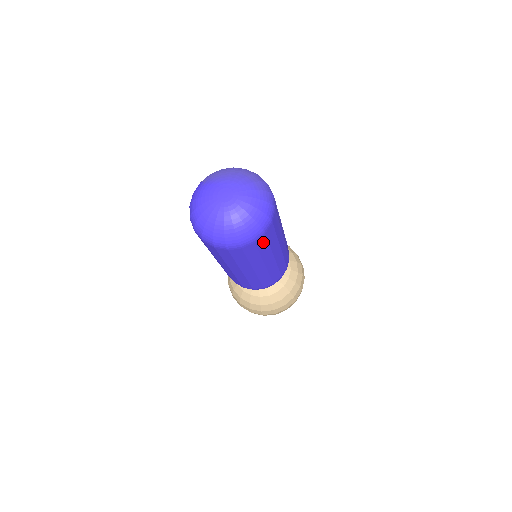
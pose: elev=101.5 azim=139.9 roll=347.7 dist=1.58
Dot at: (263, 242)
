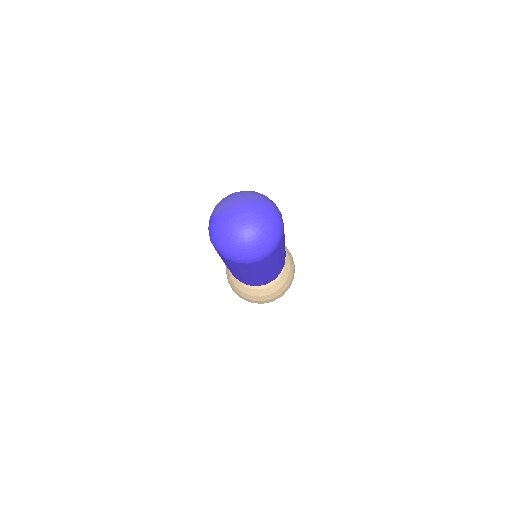
Dot at: (281, 244)
